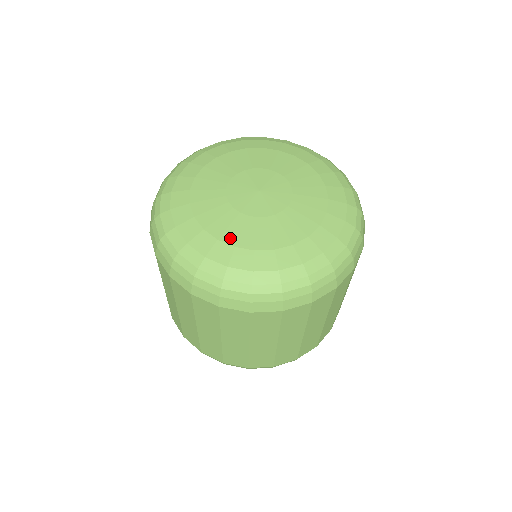
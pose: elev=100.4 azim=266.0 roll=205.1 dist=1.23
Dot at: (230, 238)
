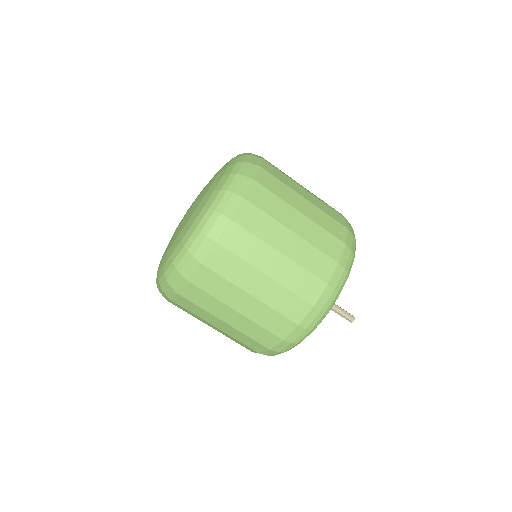
Dot at: (178, 234)
